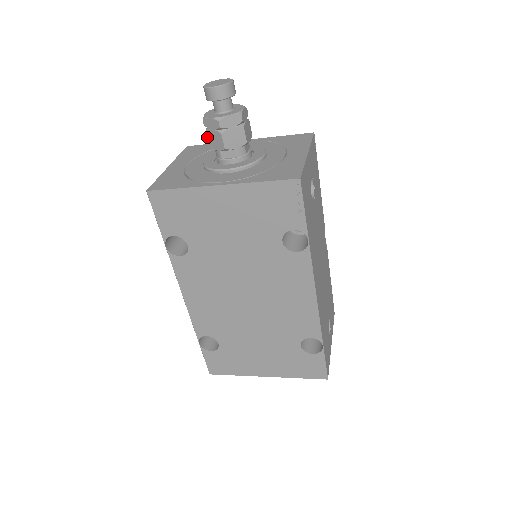
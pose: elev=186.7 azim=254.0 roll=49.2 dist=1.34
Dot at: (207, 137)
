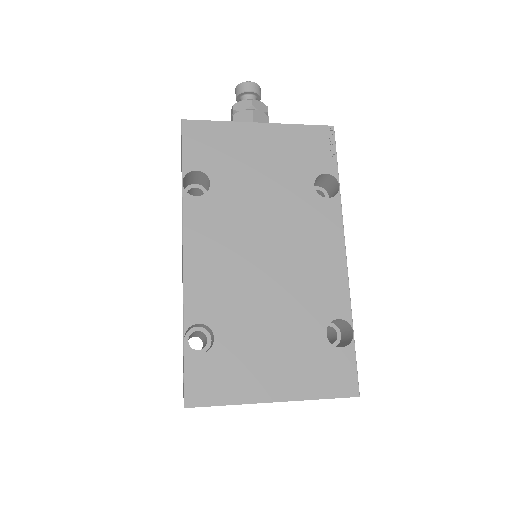
Dot at: (234, 119)
